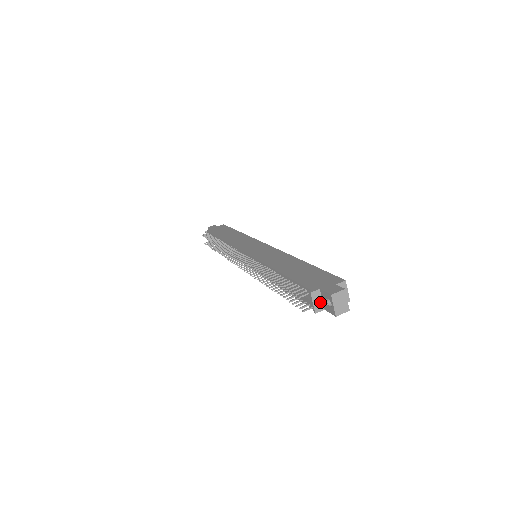
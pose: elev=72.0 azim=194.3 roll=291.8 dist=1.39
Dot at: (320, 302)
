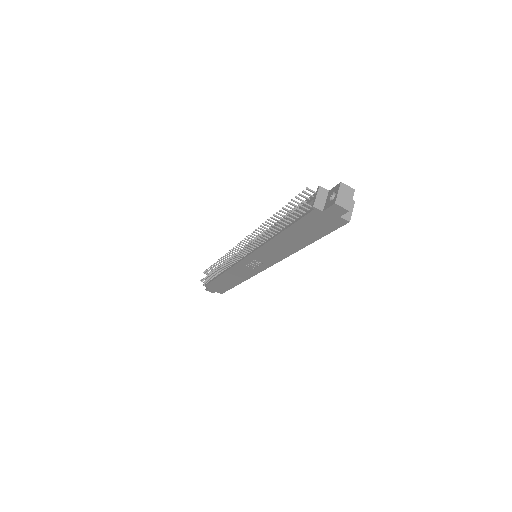
Dot at: (323, 201)
